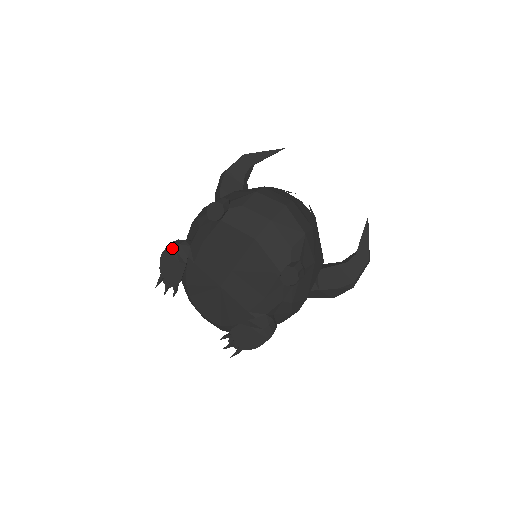
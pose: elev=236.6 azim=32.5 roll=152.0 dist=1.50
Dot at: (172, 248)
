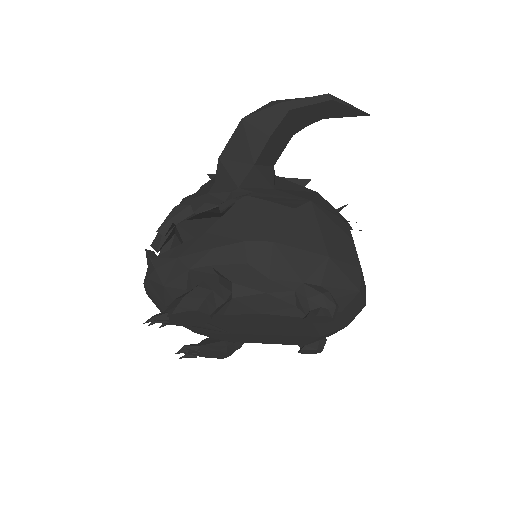
Dot at: (213, 304)
